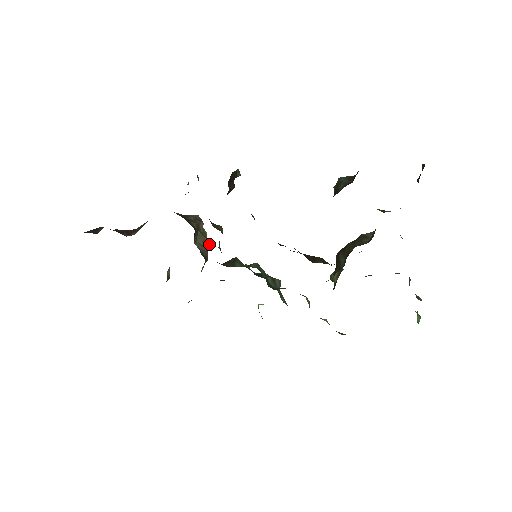
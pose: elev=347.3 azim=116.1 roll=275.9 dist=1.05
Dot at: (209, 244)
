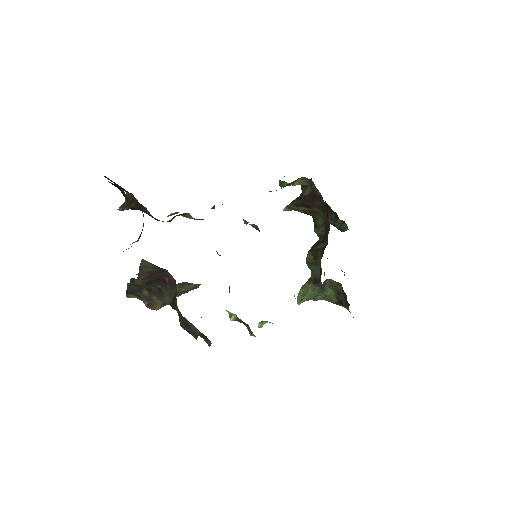
Dot at: occluded
